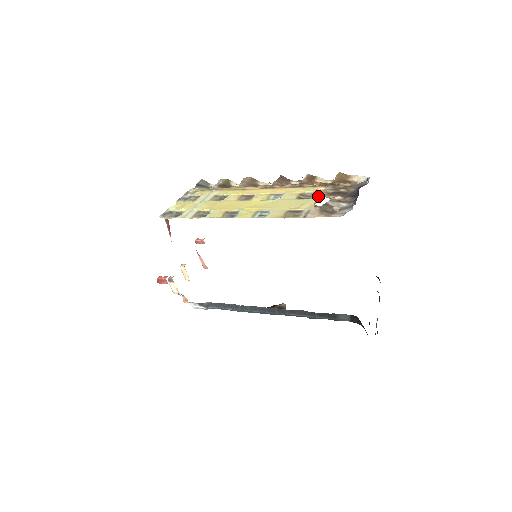
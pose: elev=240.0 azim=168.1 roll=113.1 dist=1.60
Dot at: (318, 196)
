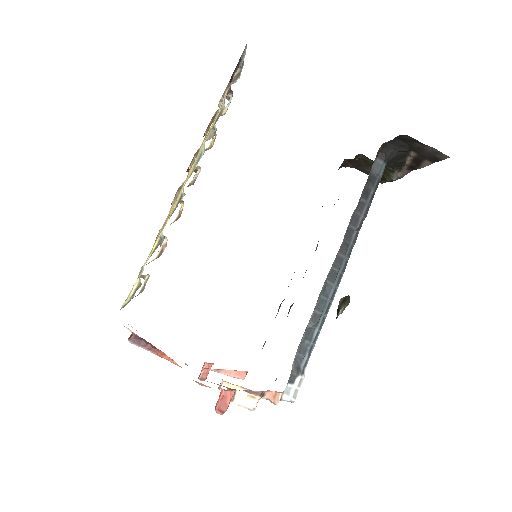
Dot at: (216, 115)
